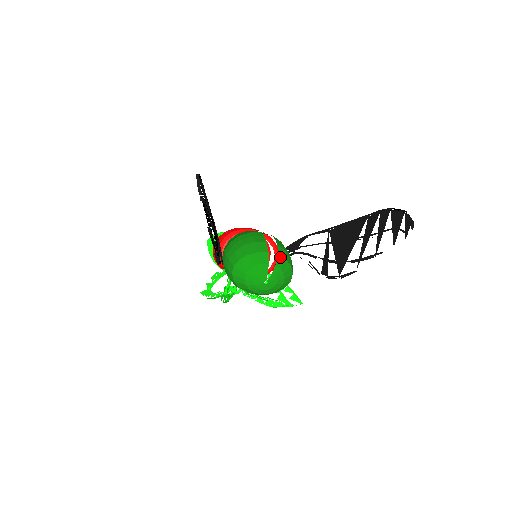
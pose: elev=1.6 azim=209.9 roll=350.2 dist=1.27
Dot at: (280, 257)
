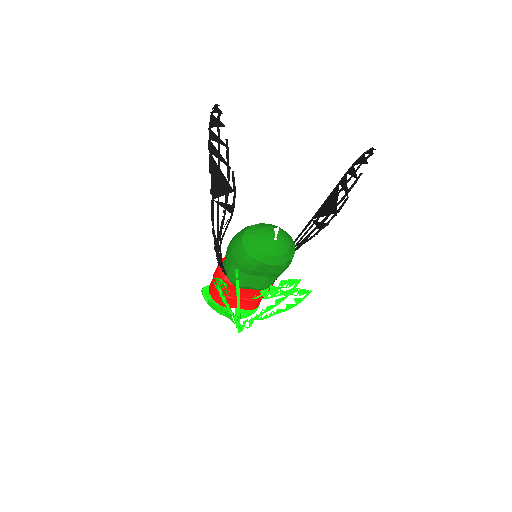
Dot at: (280, 228)
